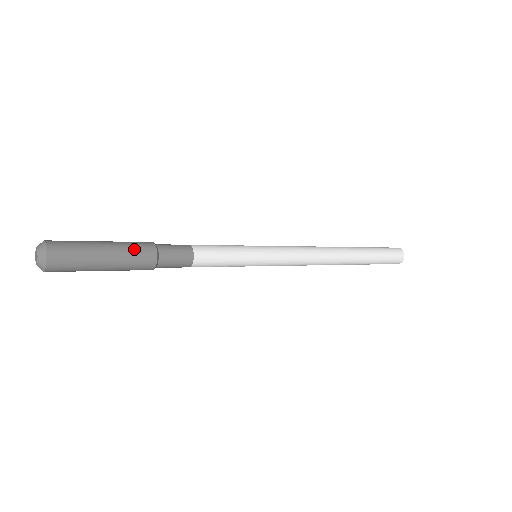
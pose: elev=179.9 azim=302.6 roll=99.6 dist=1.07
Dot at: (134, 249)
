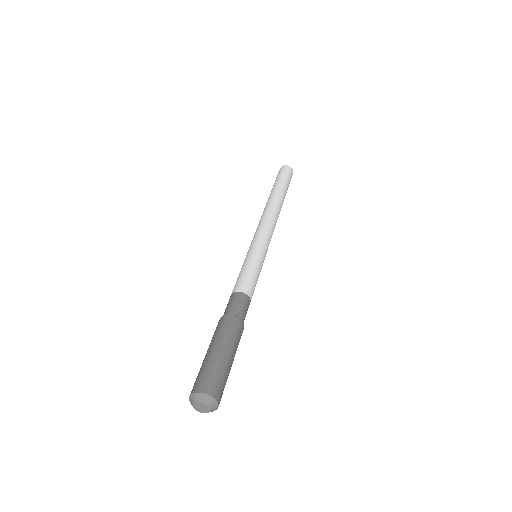
Dot at: occluded
